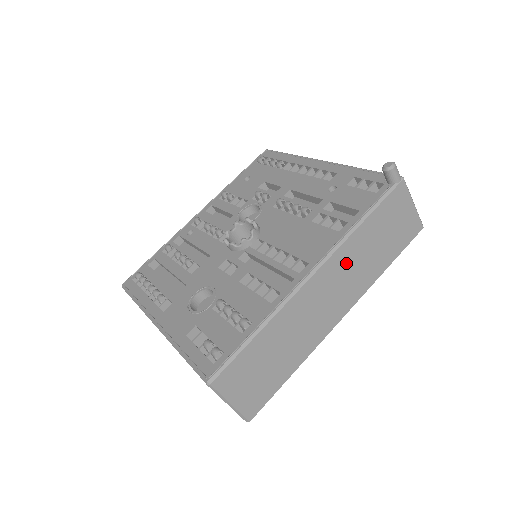
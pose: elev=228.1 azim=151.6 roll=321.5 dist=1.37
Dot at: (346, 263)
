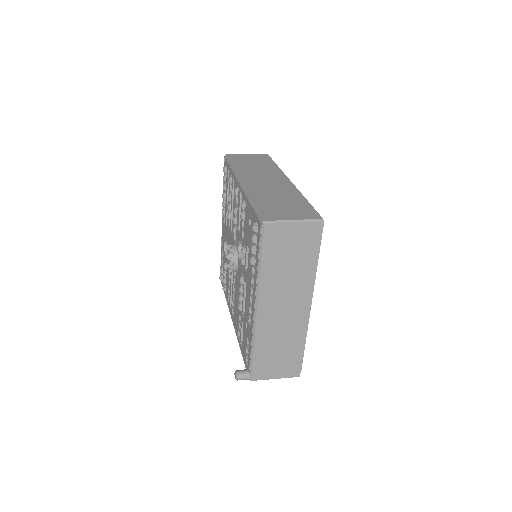
Dot at: occluded
